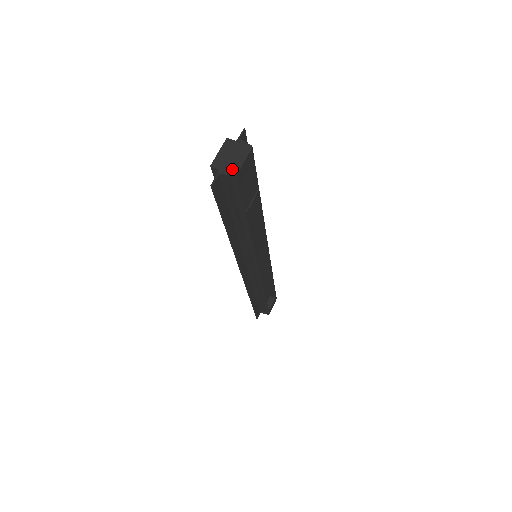
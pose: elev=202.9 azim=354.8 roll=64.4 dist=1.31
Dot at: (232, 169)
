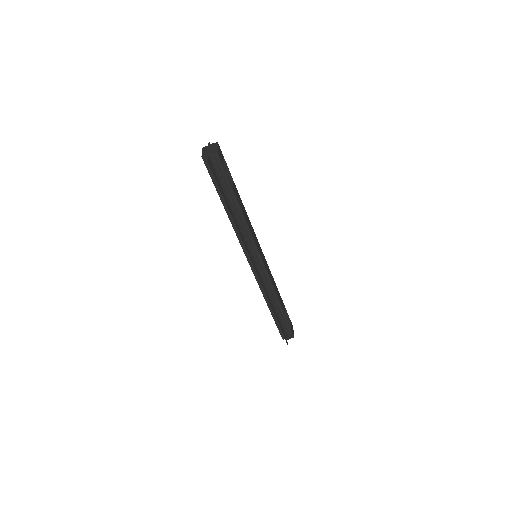
Dot at: (213, 151)
